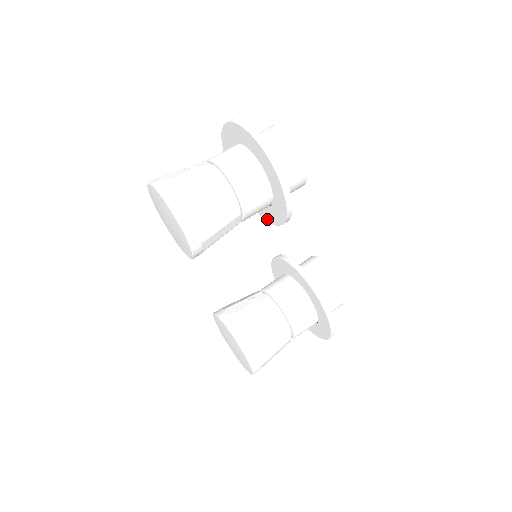
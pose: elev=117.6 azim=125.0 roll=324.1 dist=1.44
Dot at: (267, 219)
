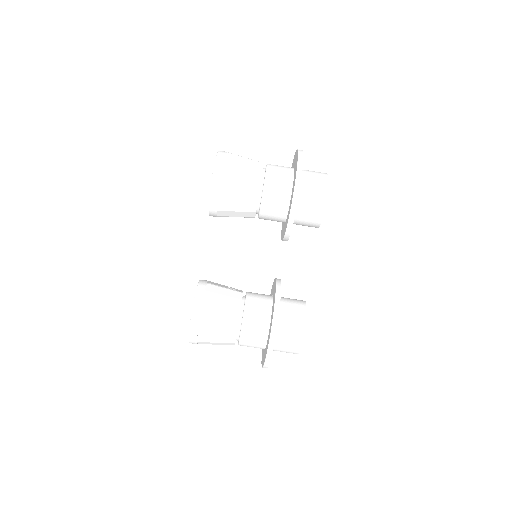
Dot at: occluded
